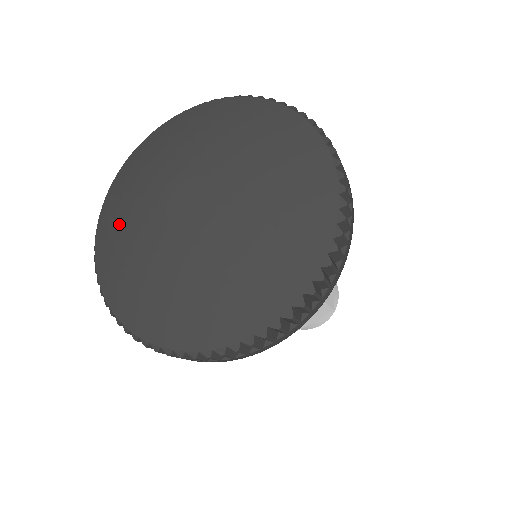
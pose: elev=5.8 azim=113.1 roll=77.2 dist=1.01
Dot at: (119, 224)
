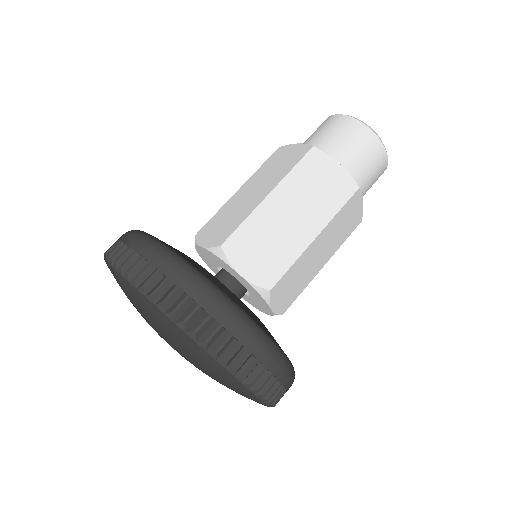
Dot at: occluded
